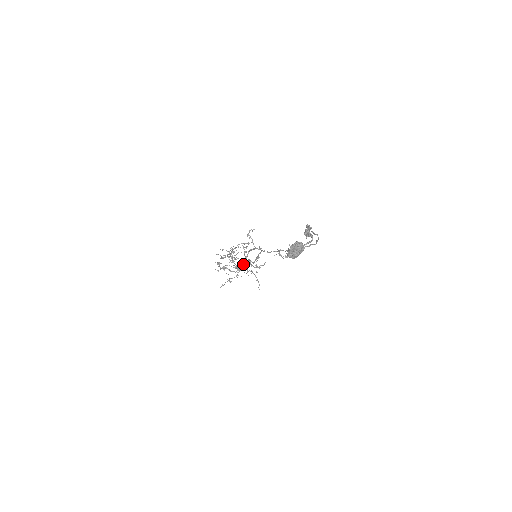
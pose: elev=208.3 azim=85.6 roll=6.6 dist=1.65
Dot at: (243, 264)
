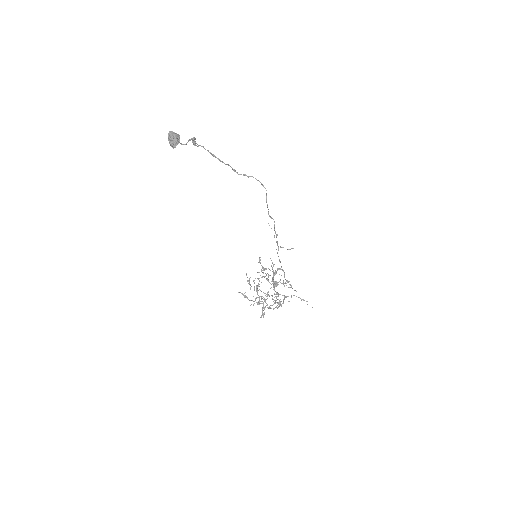
Dot at: occluded
